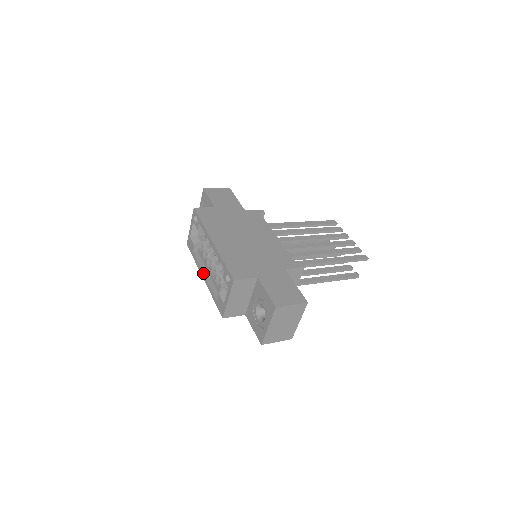
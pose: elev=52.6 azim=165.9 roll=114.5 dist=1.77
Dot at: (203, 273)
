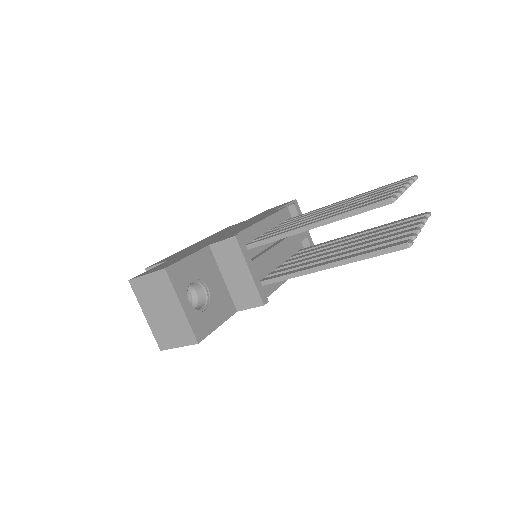
Dot at: occluded
